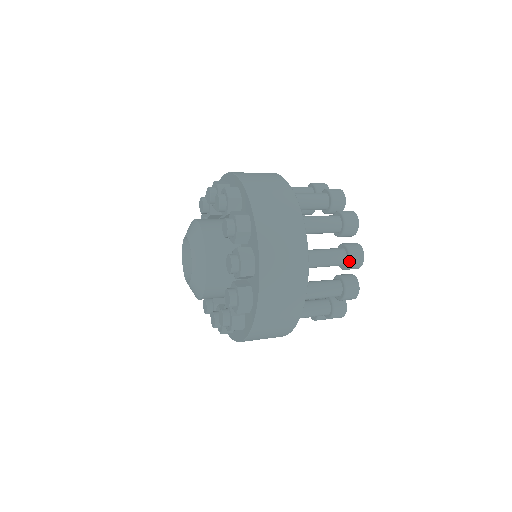
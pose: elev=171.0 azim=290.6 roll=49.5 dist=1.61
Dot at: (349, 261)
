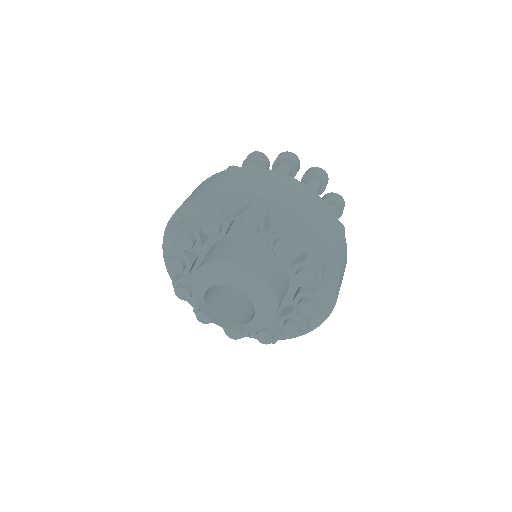
Dot at: occluded
